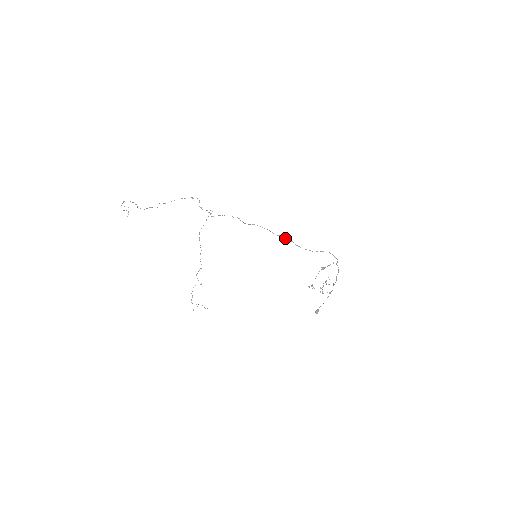
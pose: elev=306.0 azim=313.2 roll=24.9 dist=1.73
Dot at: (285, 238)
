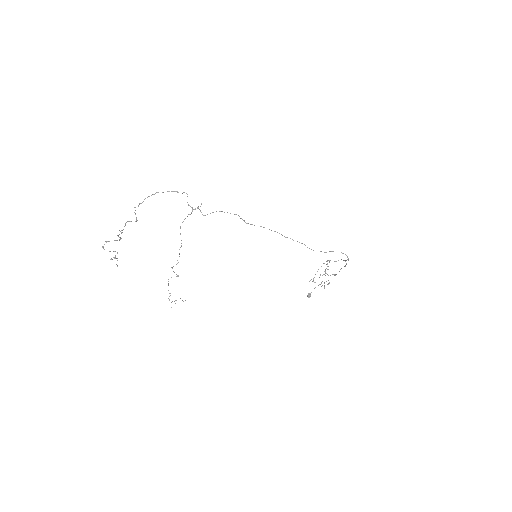
Dot at: occluded
